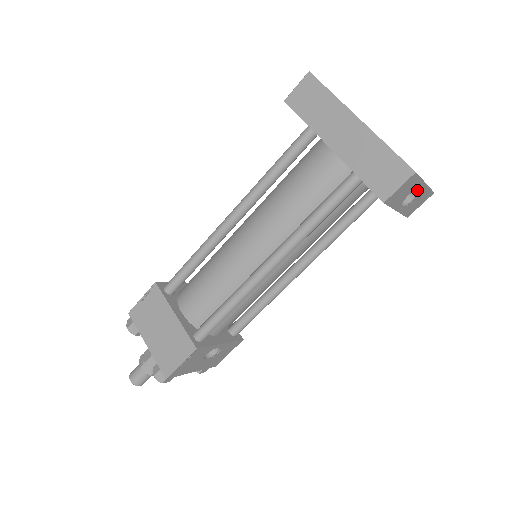
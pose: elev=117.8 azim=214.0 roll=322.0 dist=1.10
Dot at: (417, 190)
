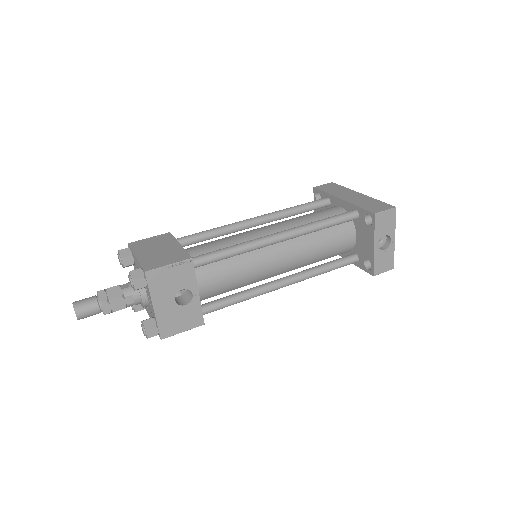
Dot at: (388, 245)
